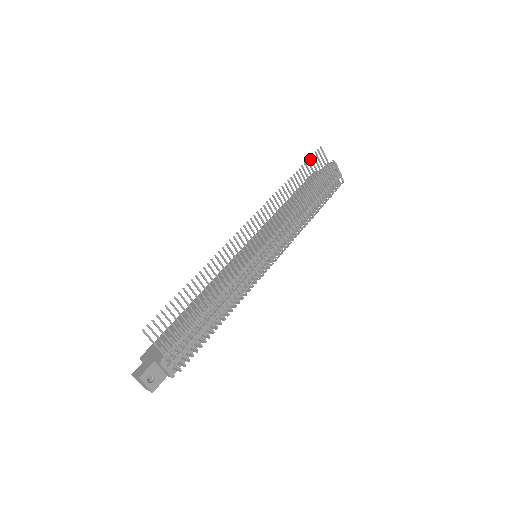
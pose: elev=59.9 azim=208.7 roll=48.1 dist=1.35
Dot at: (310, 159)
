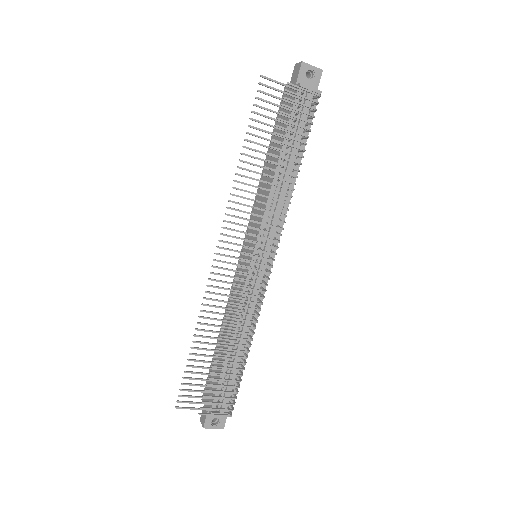
Dot at: occluded
